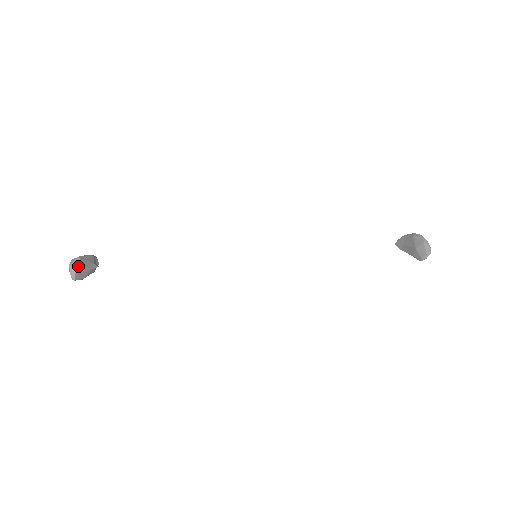
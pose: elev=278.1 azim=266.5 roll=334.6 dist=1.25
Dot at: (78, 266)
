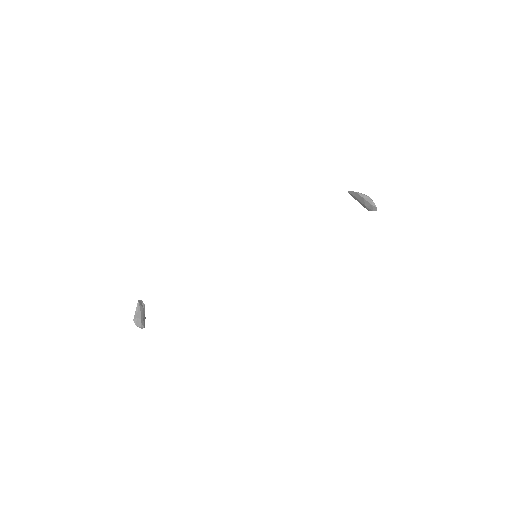
Dot at: (142, 323)
